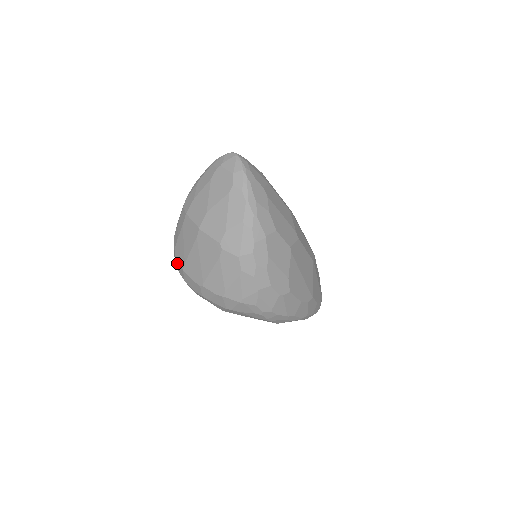
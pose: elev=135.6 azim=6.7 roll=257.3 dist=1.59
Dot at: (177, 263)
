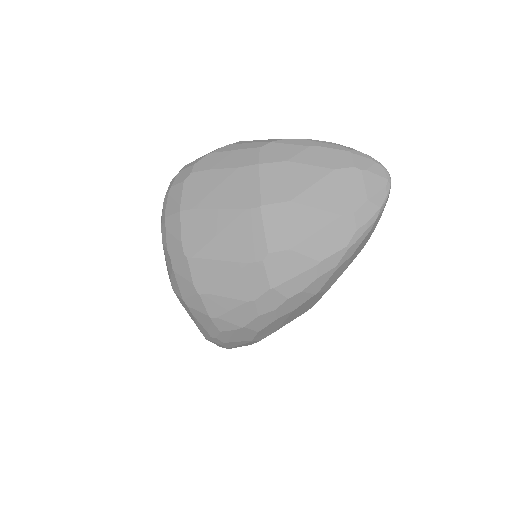
Dot at: (178, 190)
